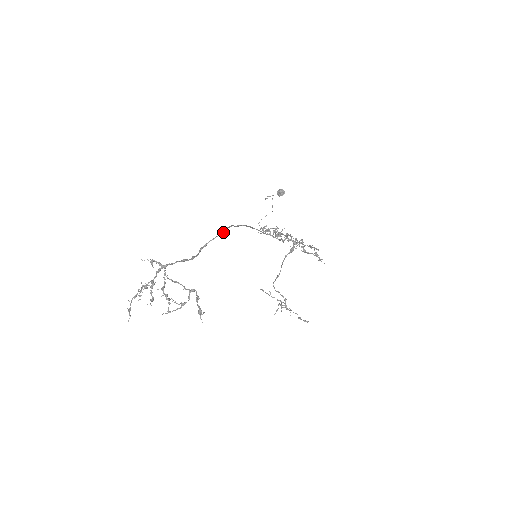
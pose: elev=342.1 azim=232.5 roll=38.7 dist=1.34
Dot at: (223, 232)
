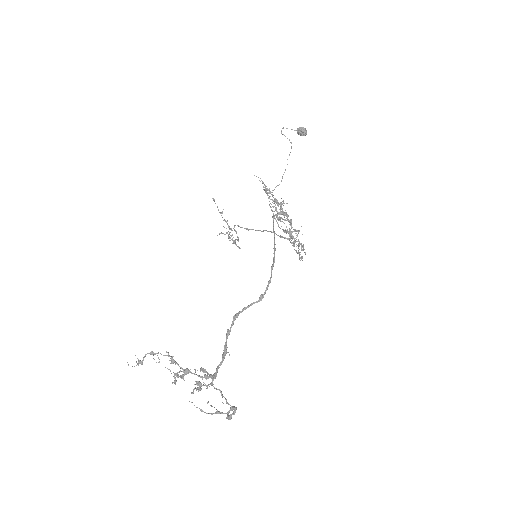
Dot at: (263, 297)
